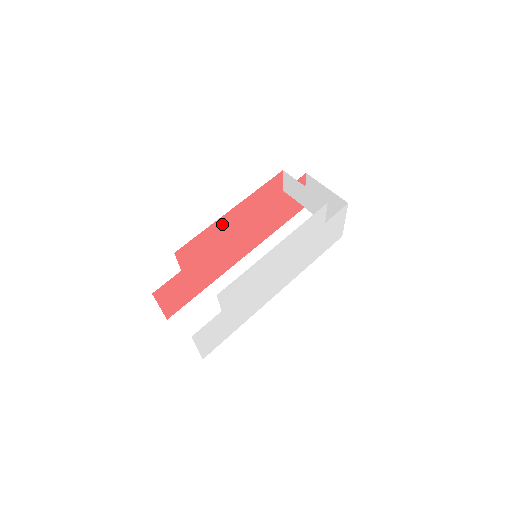
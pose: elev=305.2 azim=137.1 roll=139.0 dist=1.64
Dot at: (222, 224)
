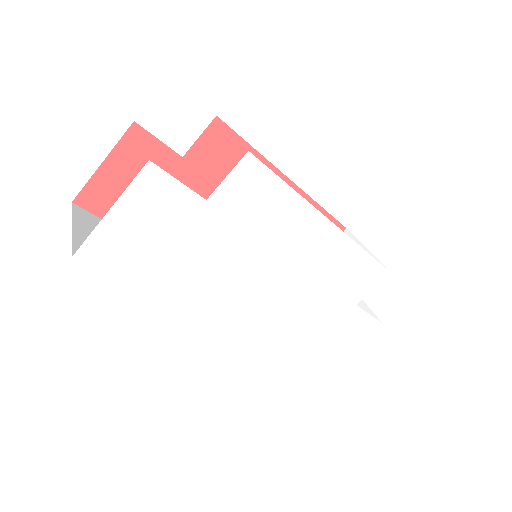
Dot at: occluded
